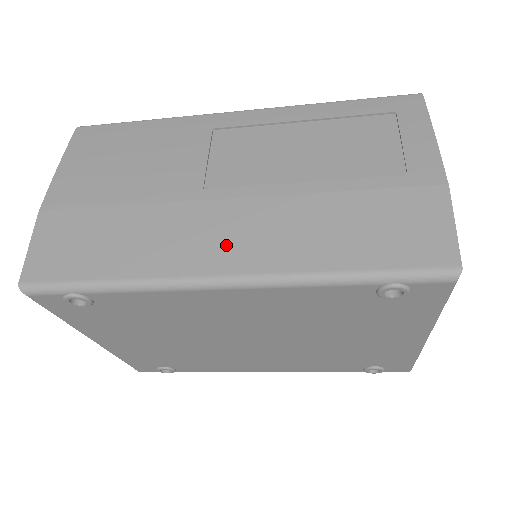
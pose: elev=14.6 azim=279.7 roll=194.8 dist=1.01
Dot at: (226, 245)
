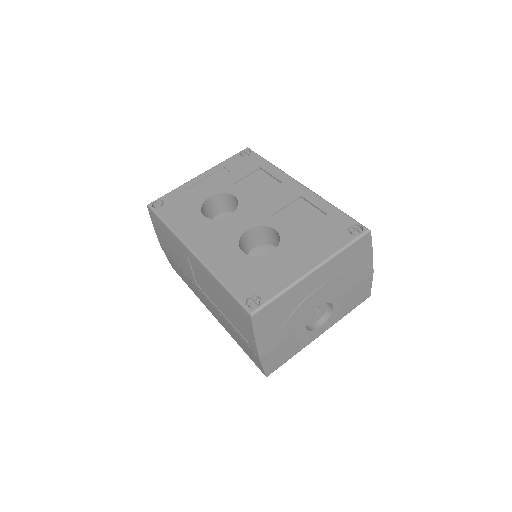
Dot at: (210, 309)
